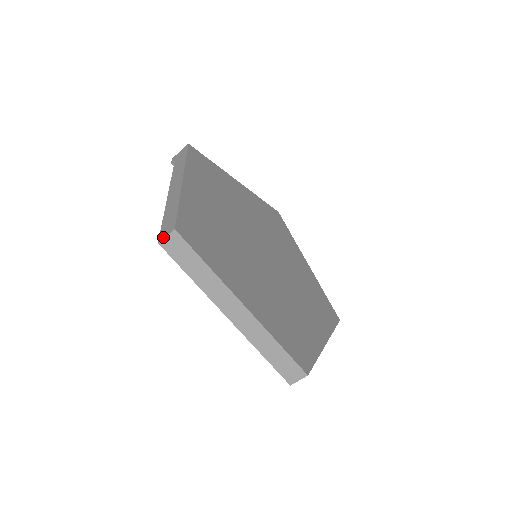
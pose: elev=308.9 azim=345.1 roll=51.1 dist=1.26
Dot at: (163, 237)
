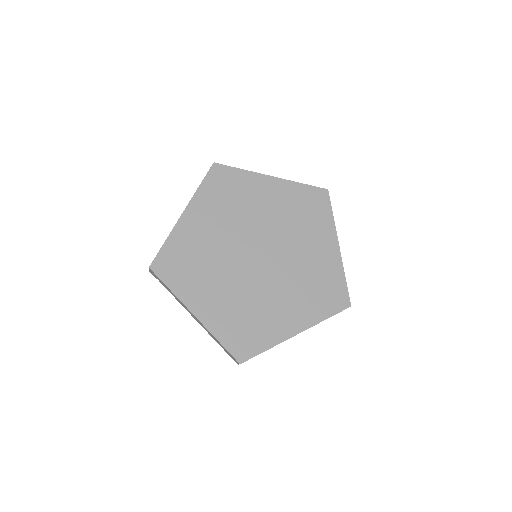
Dot at: occluded
